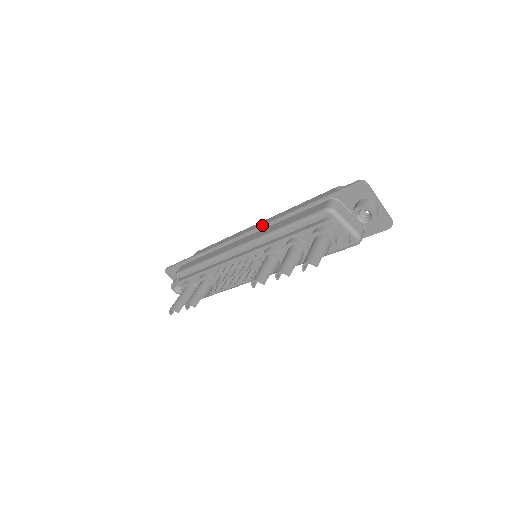
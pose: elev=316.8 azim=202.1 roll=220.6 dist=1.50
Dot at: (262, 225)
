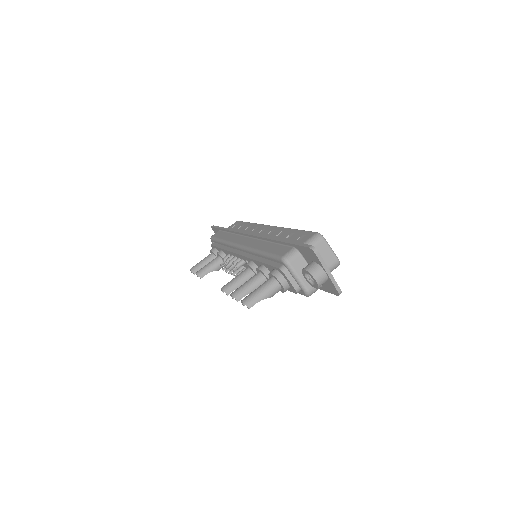
Dot at: (257, 236)
